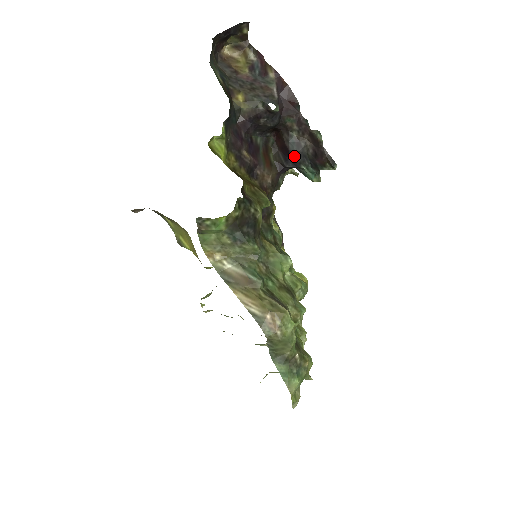
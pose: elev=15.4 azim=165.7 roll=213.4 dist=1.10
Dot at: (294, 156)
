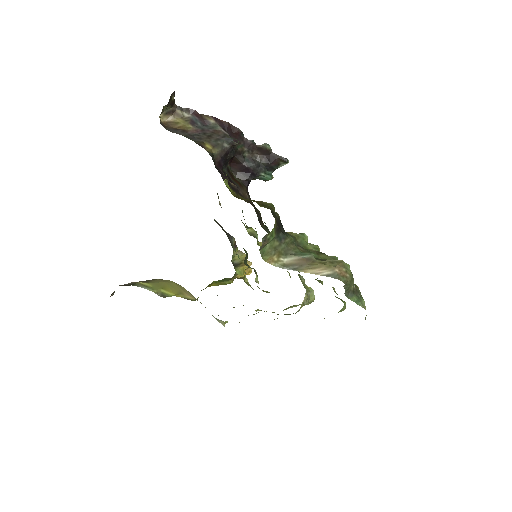
Dot at: (253, 170)
